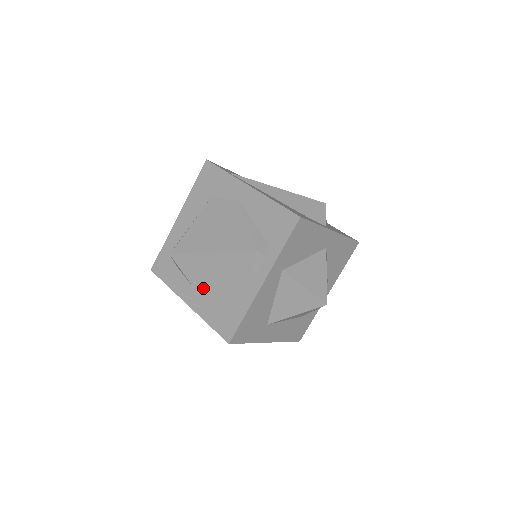
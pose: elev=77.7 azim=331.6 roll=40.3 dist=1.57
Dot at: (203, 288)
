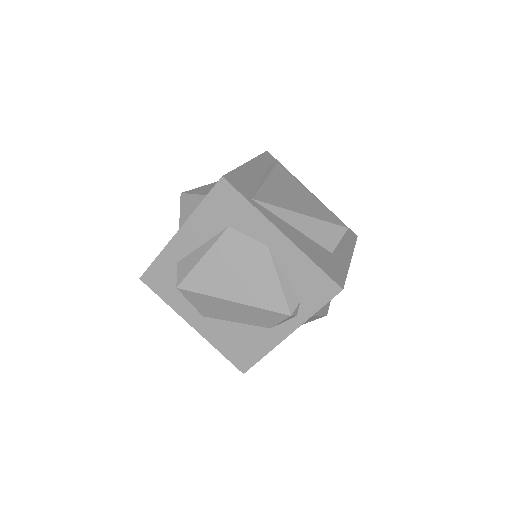
Dot at: (214, 319)
